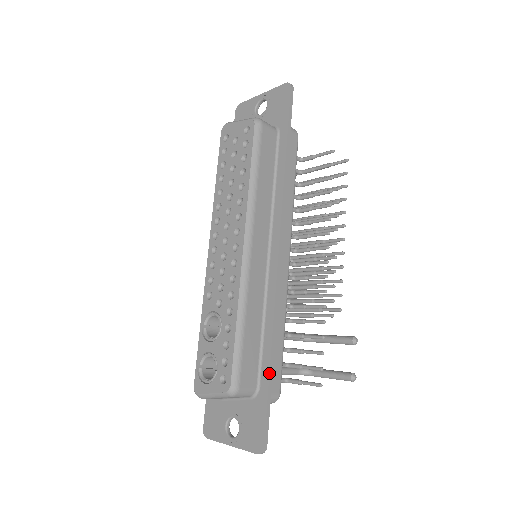
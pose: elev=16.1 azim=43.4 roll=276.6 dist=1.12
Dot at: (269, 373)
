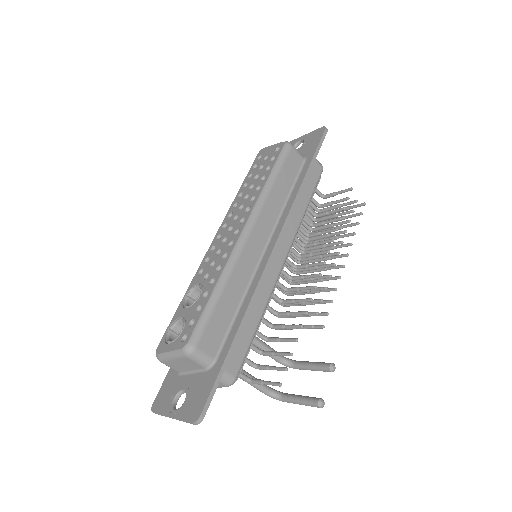
Dot at: (230, 346)
